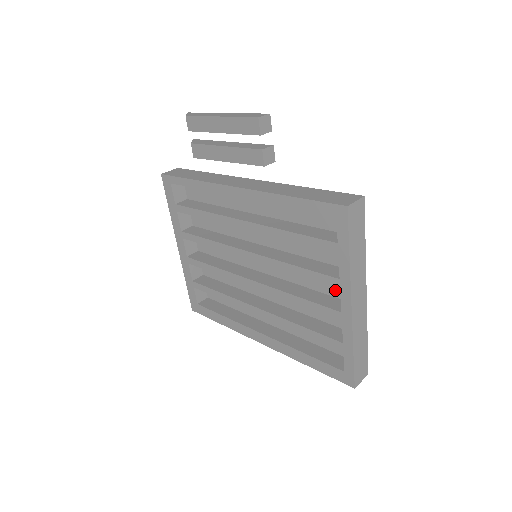
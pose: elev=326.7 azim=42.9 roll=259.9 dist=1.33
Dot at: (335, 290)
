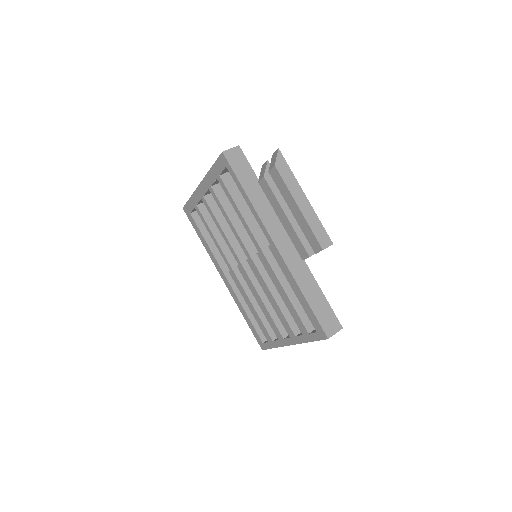
Dot at: (289, 334)
